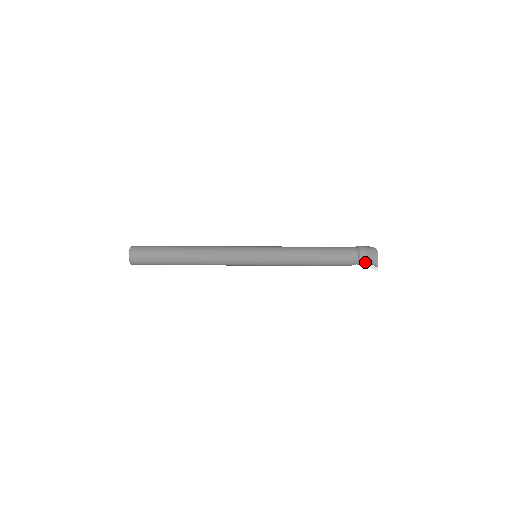
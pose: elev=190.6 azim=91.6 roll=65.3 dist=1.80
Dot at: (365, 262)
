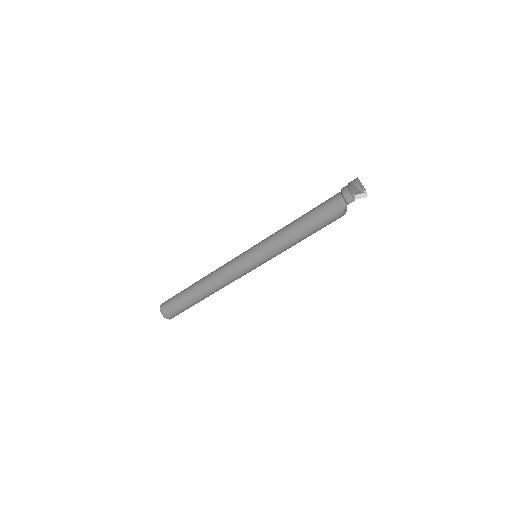
Dot at: (351, 197)
